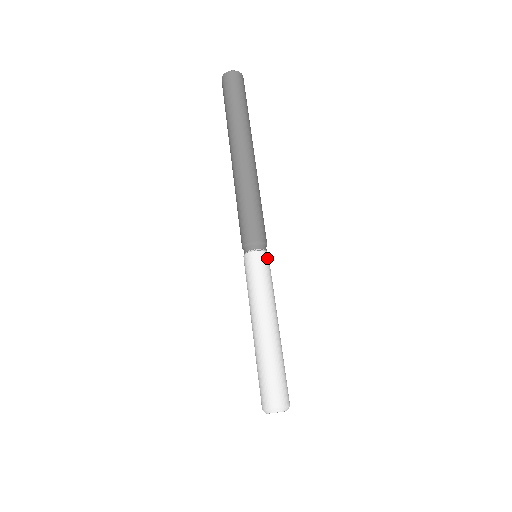
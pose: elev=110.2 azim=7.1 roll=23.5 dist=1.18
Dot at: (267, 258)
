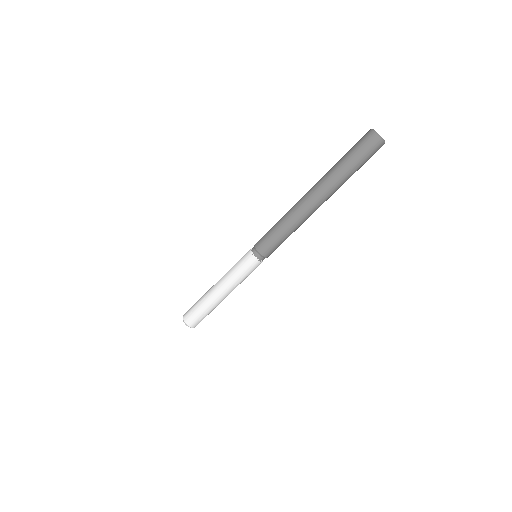
Dot at: (254, 263)
